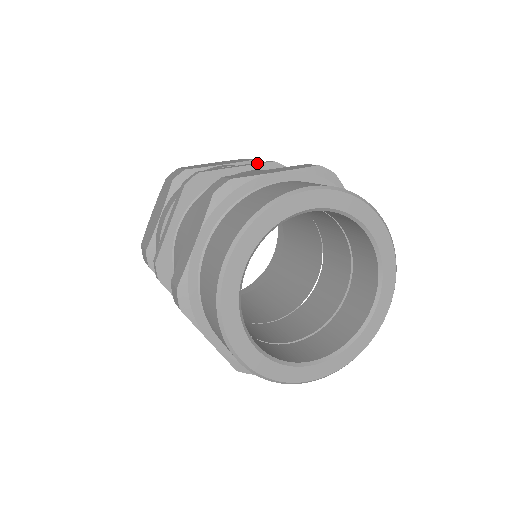
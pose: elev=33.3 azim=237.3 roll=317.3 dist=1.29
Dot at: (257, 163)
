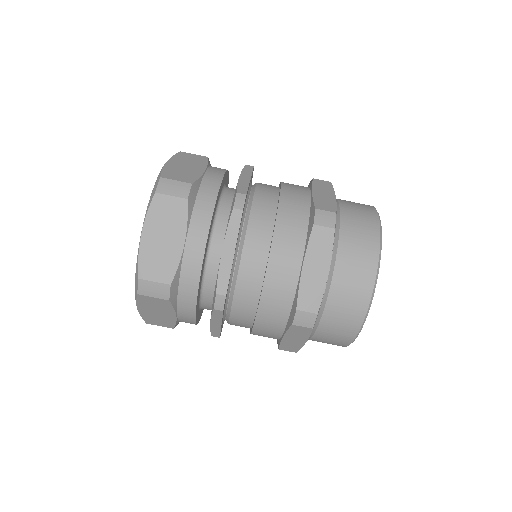
Dot at: (250, 171)
